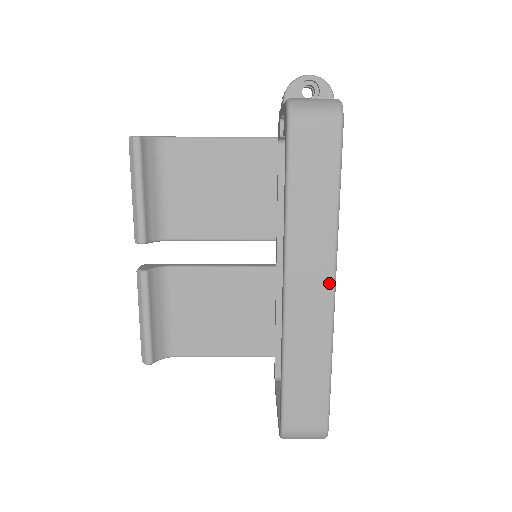
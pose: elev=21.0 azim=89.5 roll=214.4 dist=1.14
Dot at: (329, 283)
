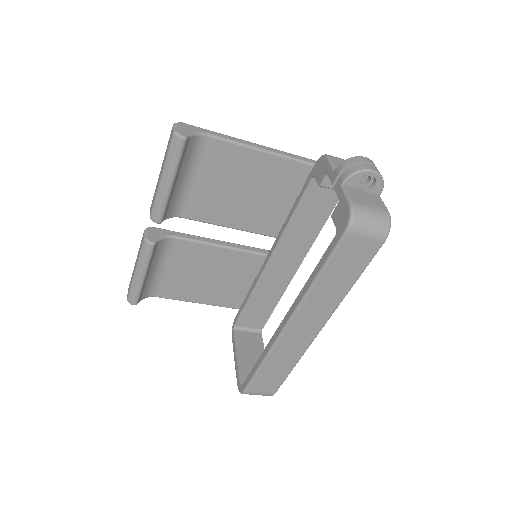
Dot at: (319, 327)
